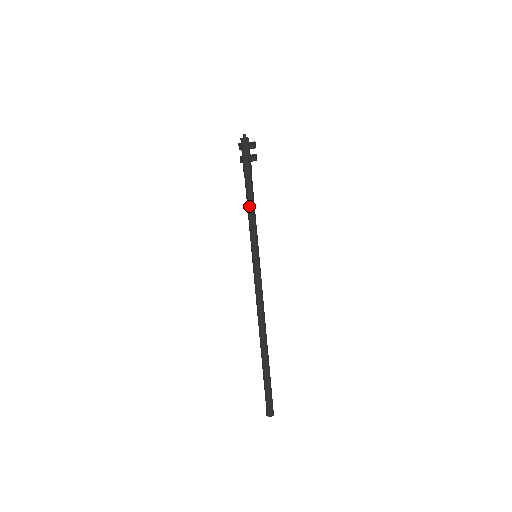
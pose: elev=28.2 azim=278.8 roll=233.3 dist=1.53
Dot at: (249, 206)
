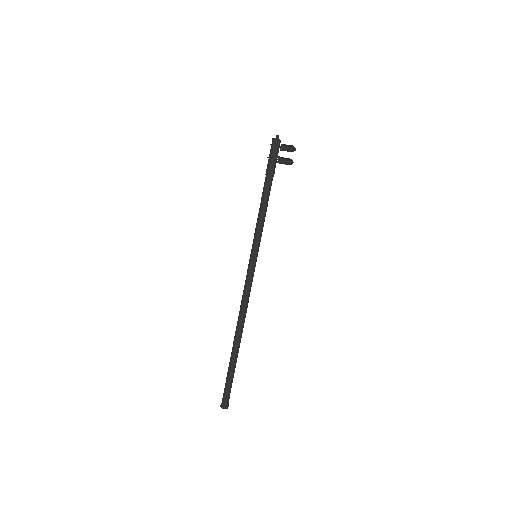
Dot at: (260, 206)
